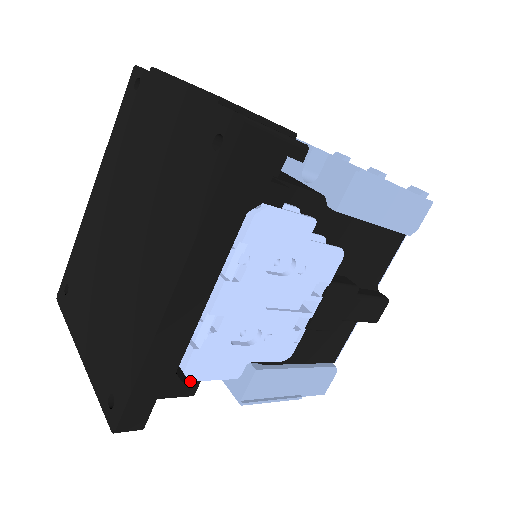
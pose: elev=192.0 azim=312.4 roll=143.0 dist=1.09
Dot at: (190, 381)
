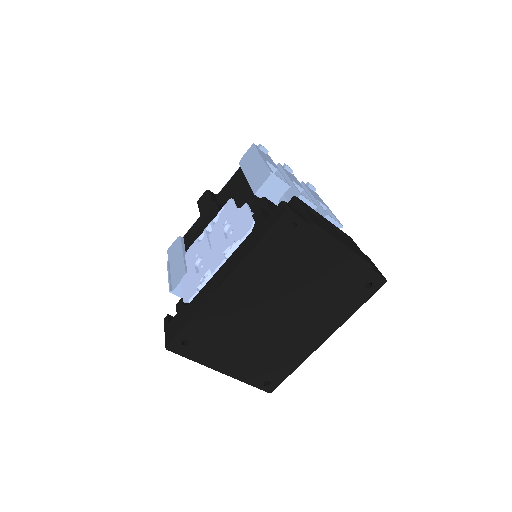
Dot at: occluded
